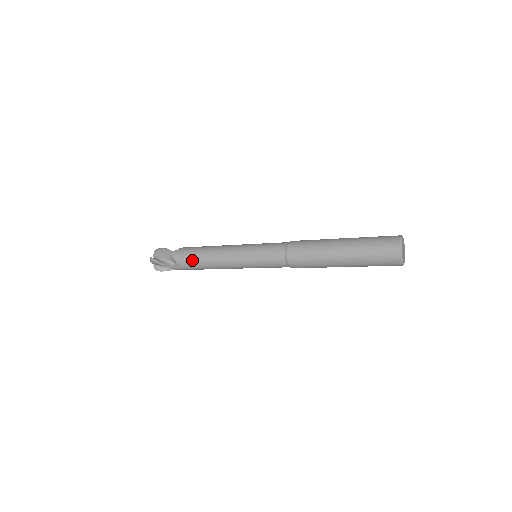
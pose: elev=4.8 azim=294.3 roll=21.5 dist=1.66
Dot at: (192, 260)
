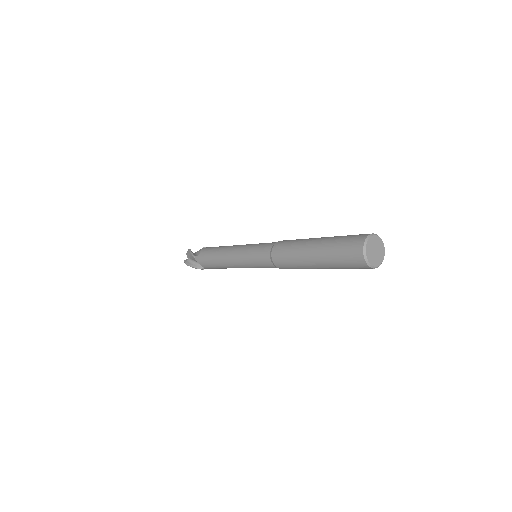
Dot at: (210, 265)
